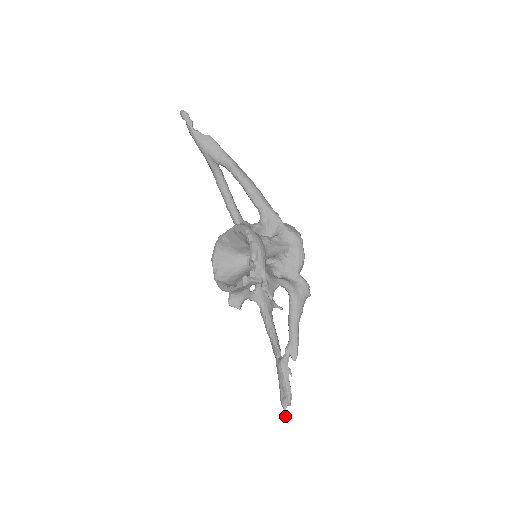
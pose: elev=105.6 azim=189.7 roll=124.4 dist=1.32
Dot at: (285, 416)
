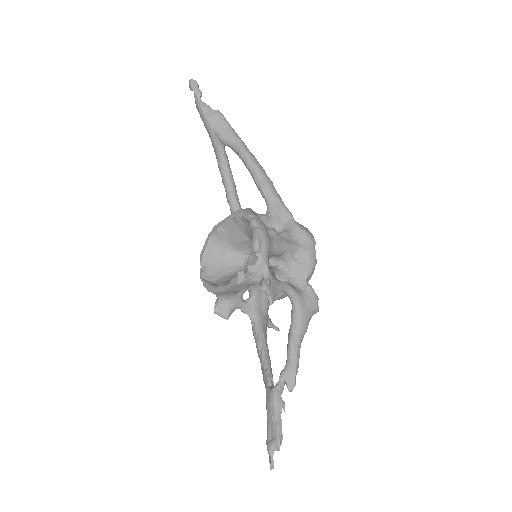
Dot at: (270, 465)
